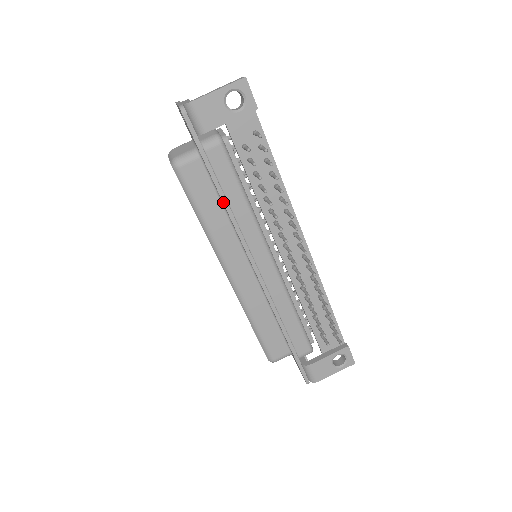
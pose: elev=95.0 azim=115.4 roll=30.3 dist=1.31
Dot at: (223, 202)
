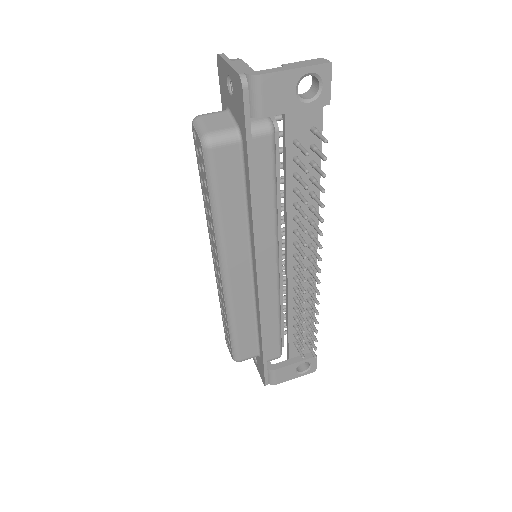
Dot at: (251, 202)
